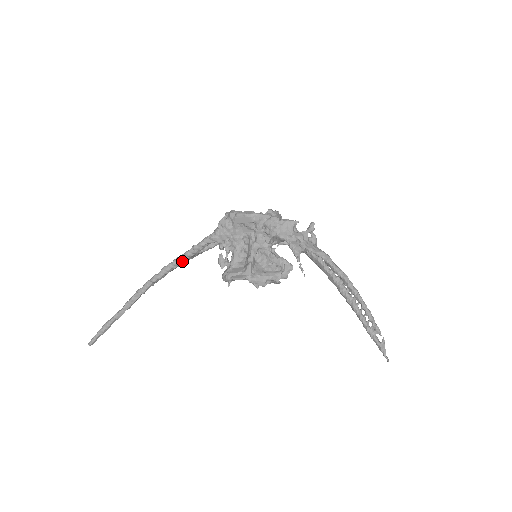
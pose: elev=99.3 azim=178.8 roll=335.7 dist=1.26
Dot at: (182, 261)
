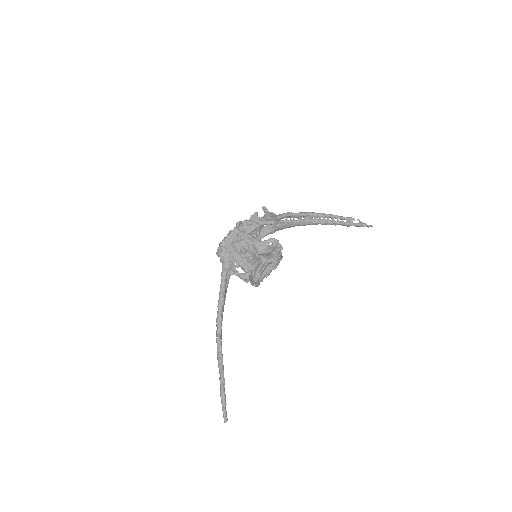
Dot at: (223, 304)
